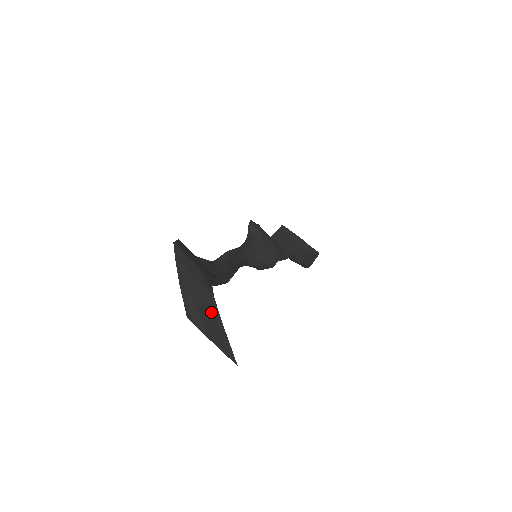
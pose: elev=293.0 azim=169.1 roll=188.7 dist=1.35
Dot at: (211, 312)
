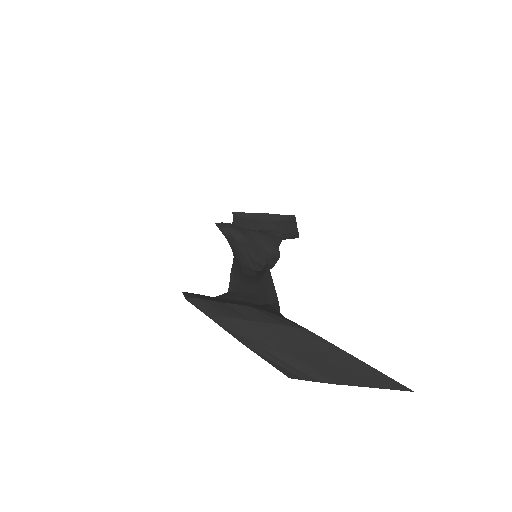
Dot at: (318, 350)
